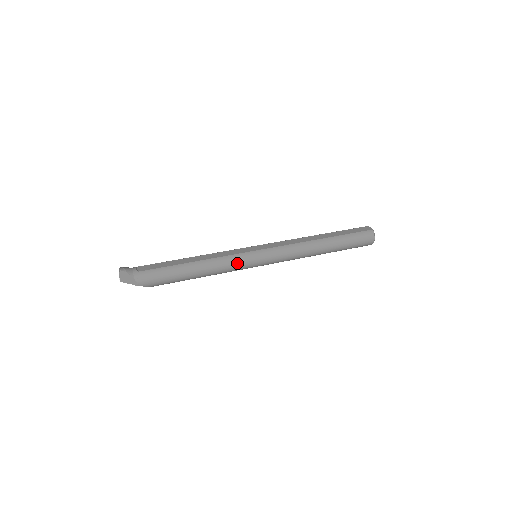
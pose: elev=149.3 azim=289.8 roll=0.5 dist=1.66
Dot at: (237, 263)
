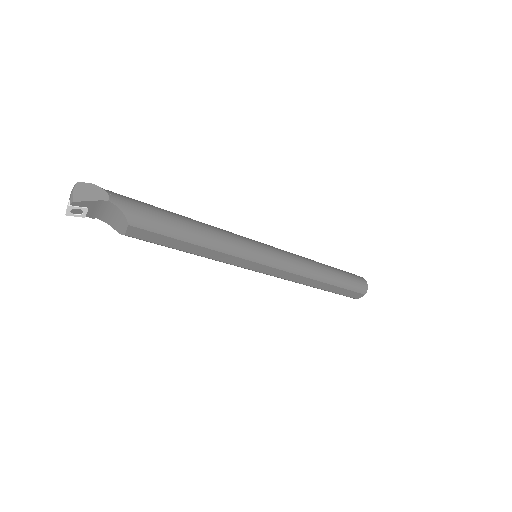
Dot at: (241, 239)
